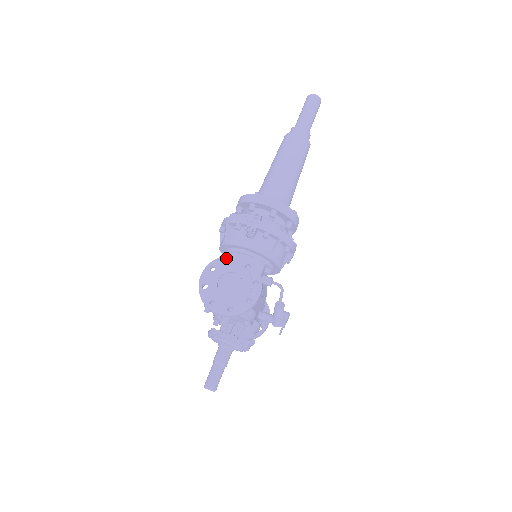
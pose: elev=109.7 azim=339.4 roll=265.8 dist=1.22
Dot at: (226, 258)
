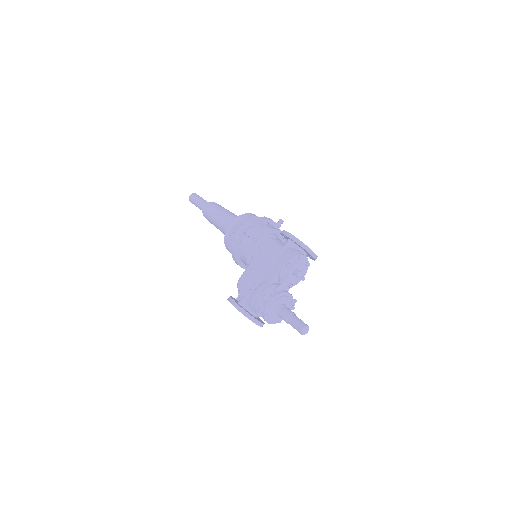
Dot at: occluded
